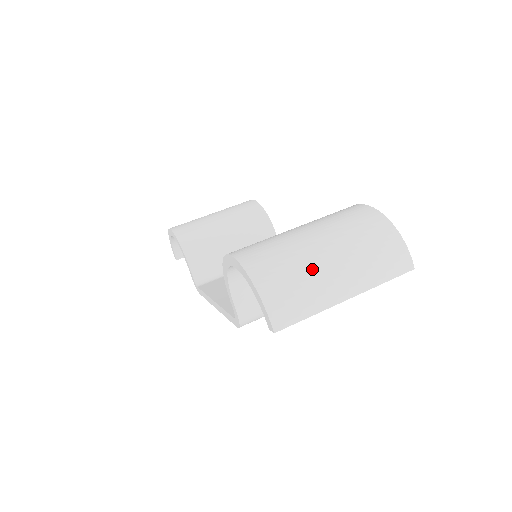
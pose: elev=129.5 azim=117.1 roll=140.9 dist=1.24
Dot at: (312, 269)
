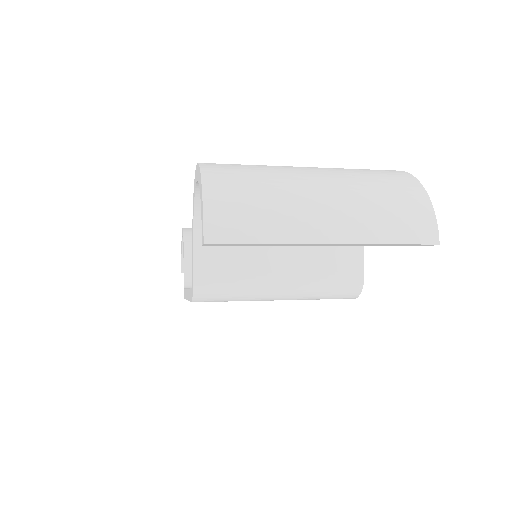
Dot at: (288, 189)
